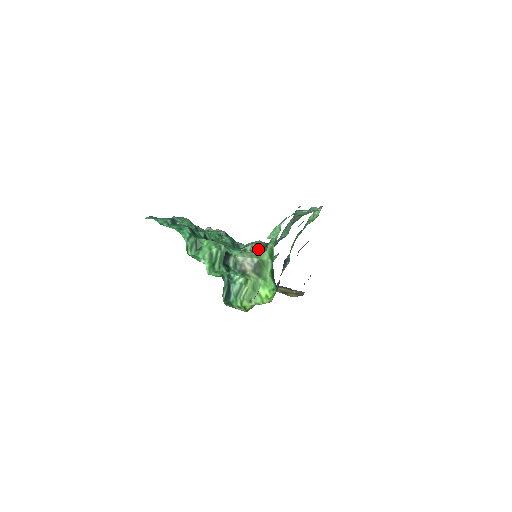
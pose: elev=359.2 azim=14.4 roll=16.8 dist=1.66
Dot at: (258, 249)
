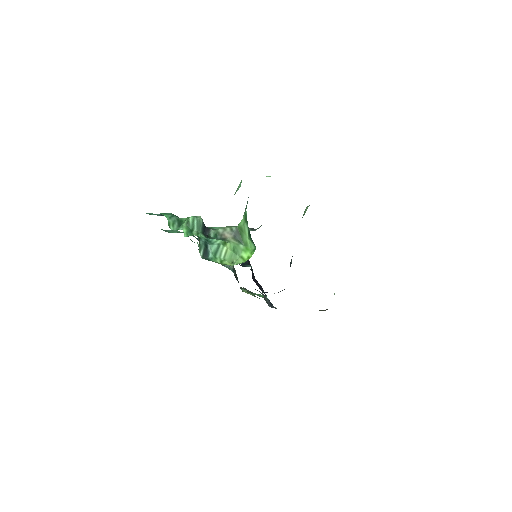
Dot at: occluded
